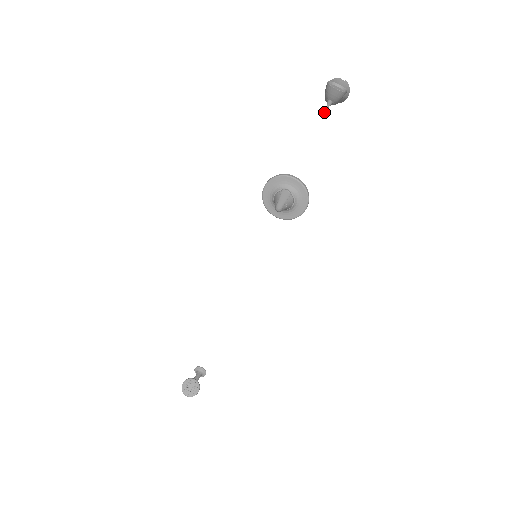
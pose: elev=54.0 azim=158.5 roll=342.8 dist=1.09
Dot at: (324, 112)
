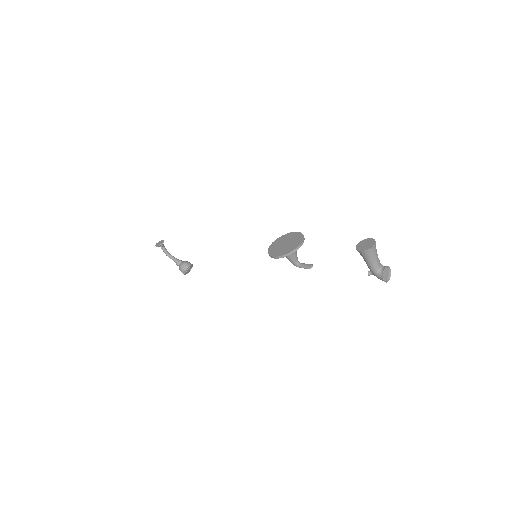
Dot at: occluded
